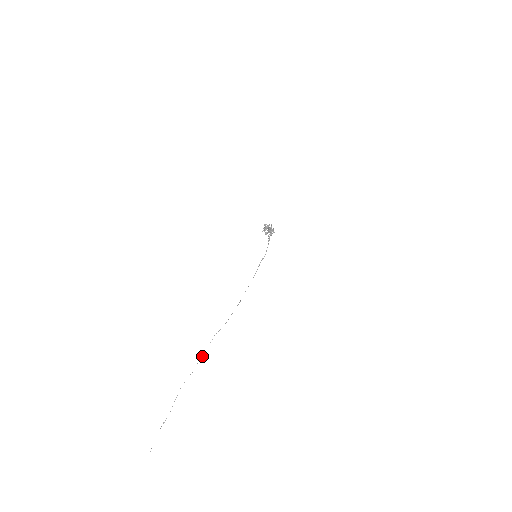
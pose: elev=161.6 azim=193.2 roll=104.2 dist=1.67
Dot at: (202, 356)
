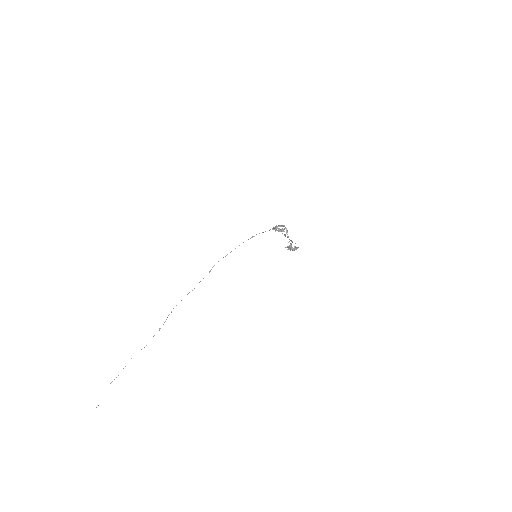
Dot at: (159, 330)
